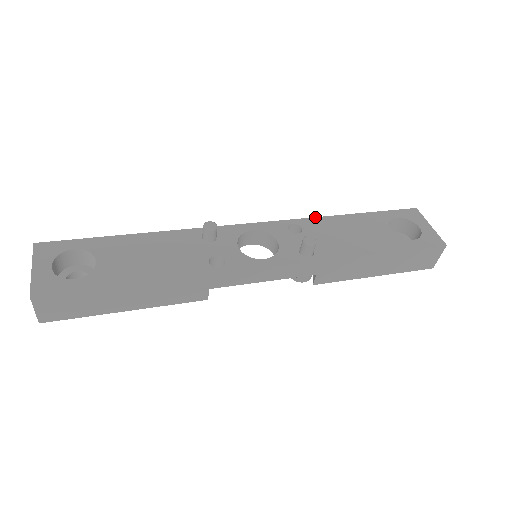
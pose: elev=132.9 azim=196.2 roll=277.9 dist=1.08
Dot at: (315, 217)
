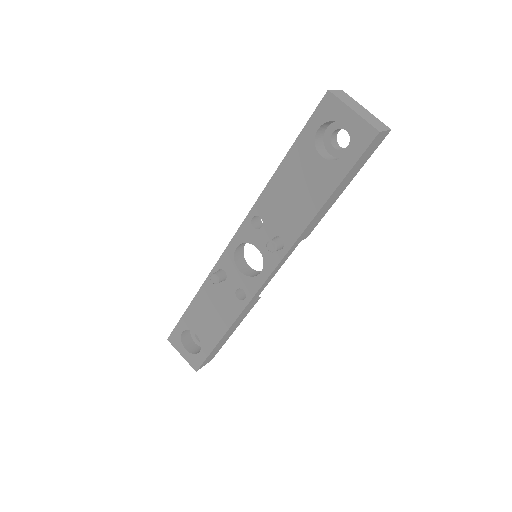
Dot at: (260, 195)
